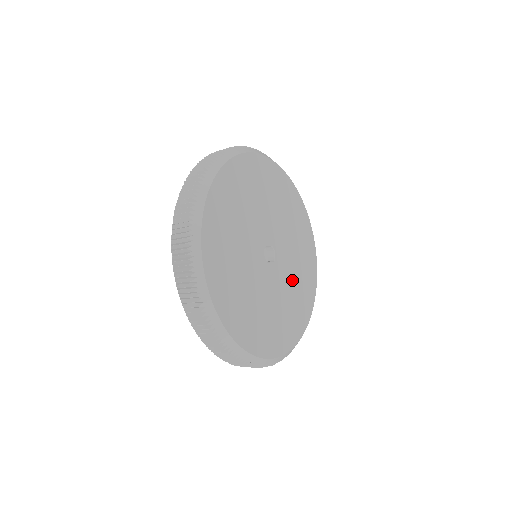
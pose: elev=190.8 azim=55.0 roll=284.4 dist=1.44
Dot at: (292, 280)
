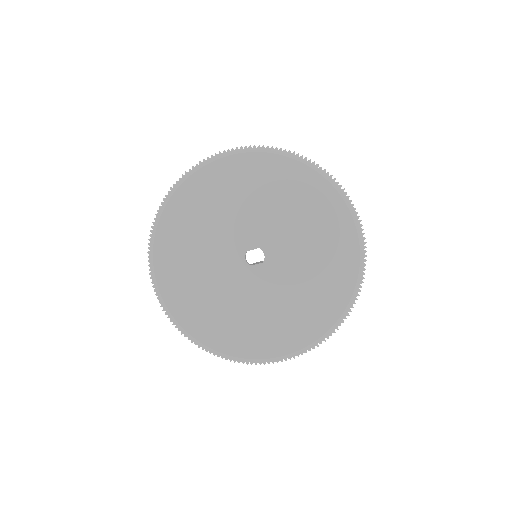
Dot at: (299, 278)
